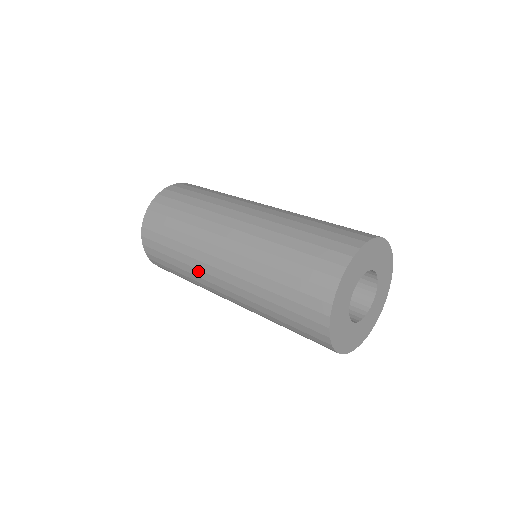
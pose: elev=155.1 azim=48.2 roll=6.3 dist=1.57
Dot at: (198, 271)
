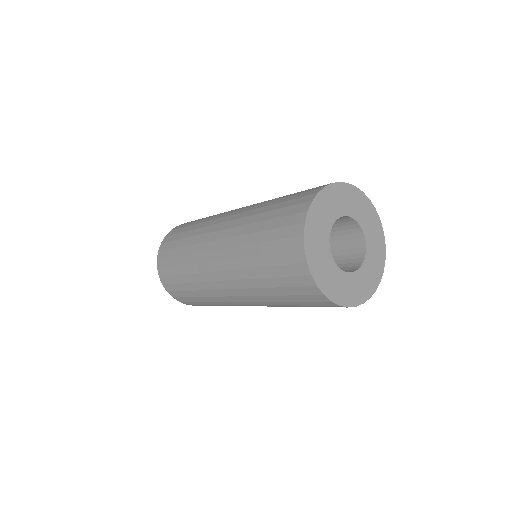
Dot at: (223, 302)
